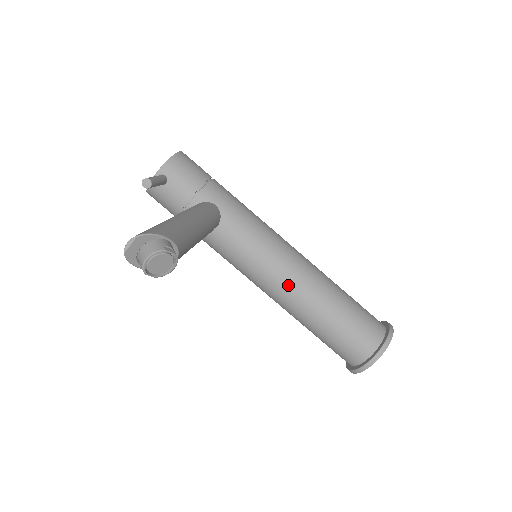
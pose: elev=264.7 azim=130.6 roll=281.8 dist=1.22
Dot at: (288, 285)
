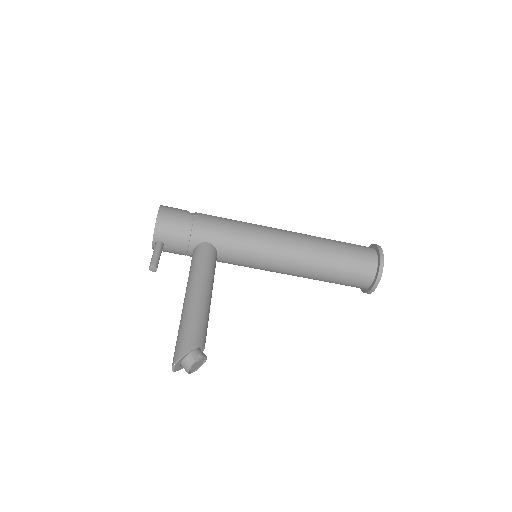
Dot at: (289, 268)
